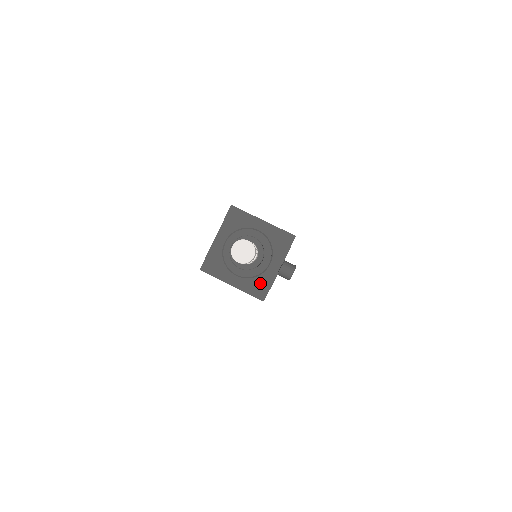
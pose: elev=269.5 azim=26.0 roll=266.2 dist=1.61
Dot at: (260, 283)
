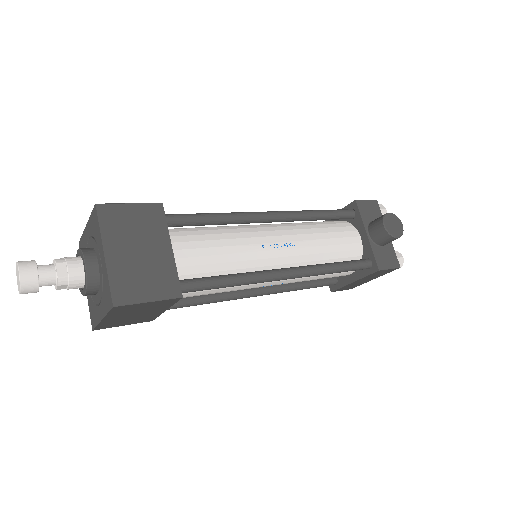
Dot at: (106, 290)
